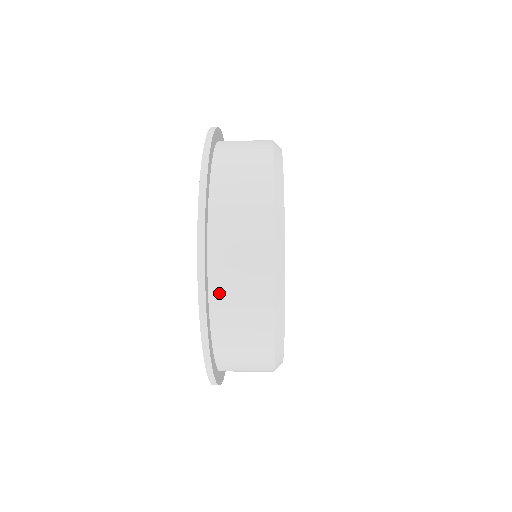
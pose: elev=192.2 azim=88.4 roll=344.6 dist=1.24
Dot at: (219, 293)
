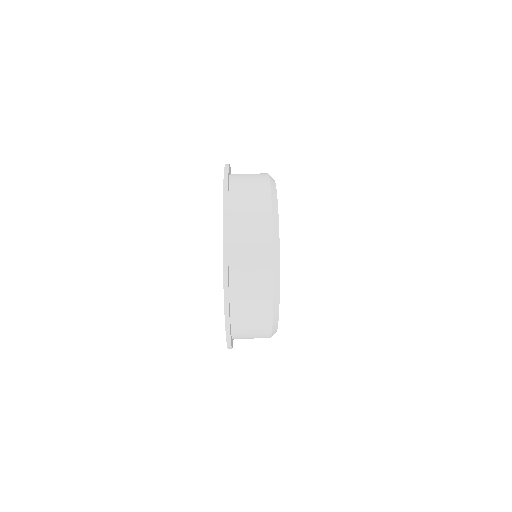
Dot at: occluded
